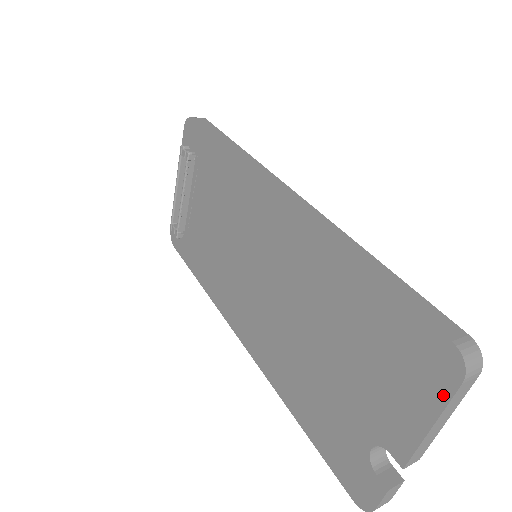
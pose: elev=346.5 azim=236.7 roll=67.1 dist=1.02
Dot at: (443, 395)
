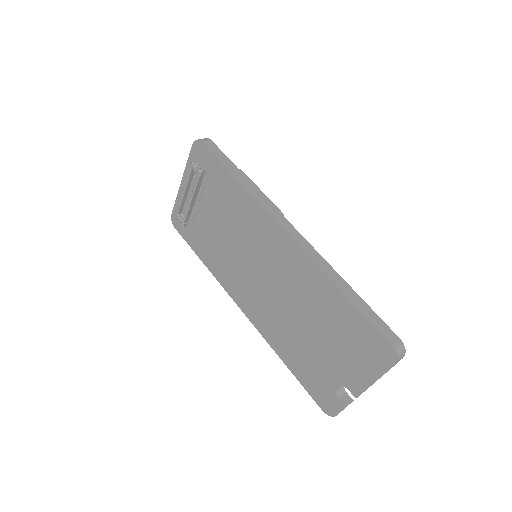
Dot at: (384, 368)
